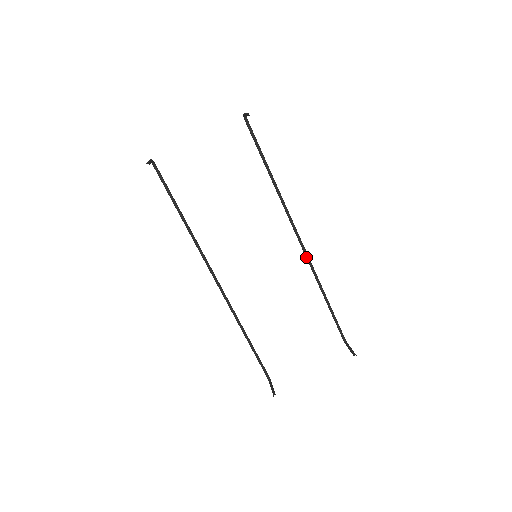
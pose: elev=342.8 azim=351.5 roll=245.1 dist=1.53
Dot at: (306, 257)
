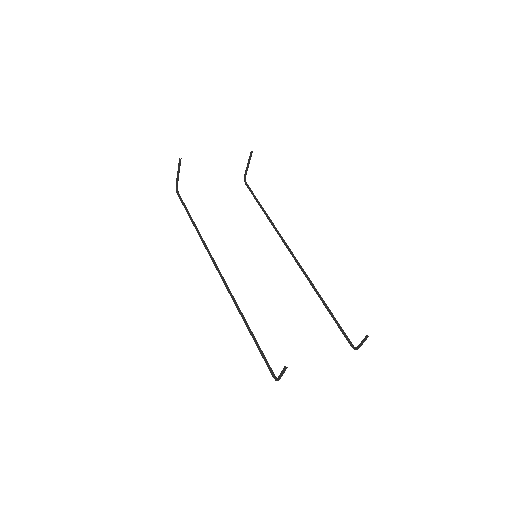
Dot at: (300, 268)
